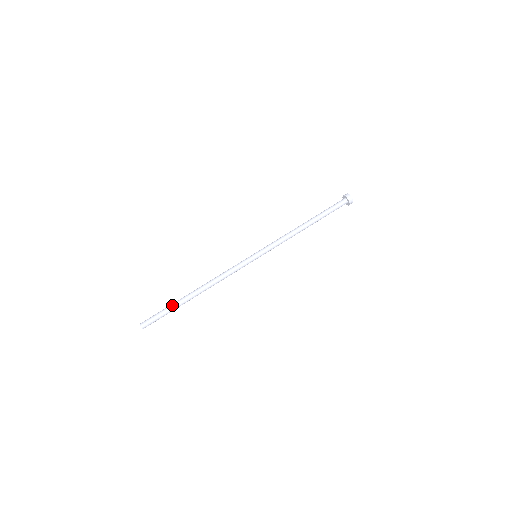
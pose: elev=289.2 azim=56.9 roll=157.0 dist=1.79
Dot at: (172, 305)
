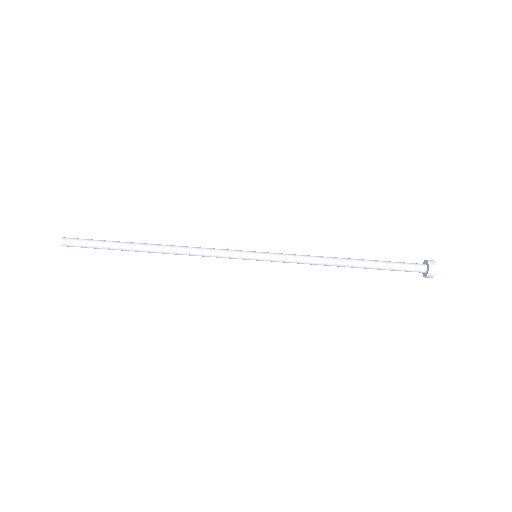
Dot at: (114, 241)
